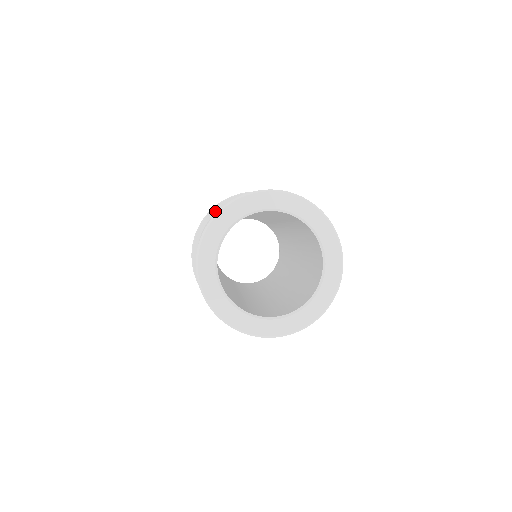
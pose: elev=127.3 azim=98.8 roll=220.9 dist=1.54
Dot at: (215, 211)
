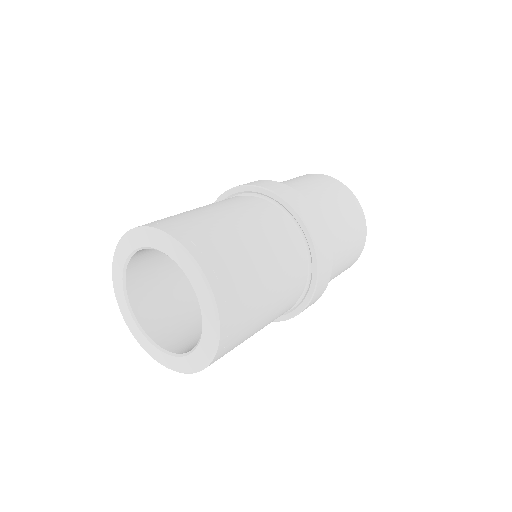
Dot at: (246, 189)
